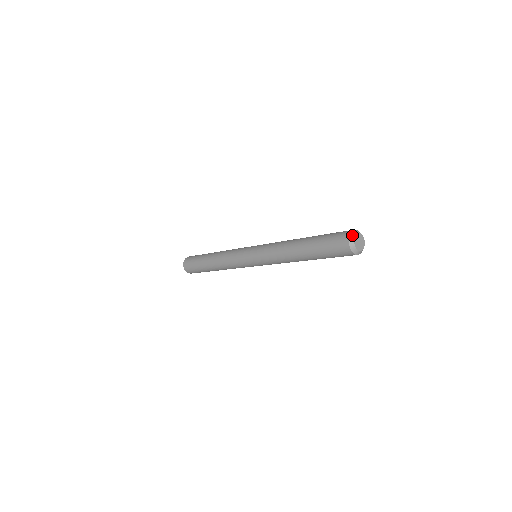
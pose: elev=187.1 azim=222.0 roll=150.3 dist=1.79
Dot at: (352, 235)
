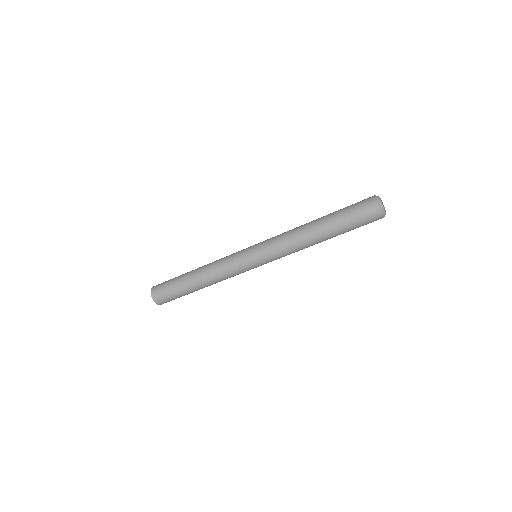
Dot at: occluded
